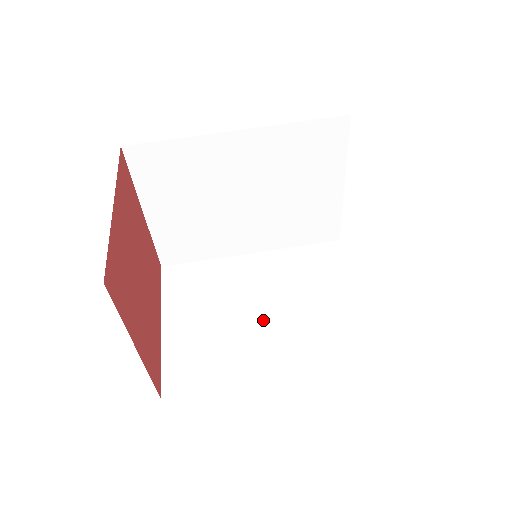
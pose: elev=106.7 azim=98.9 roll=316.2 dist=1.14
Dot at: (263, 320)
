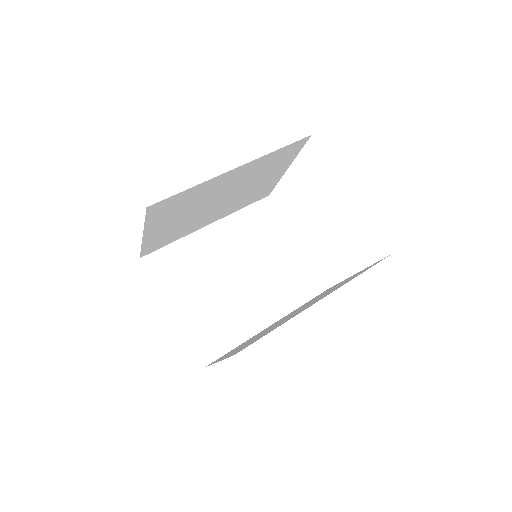
Dot at: occluded
